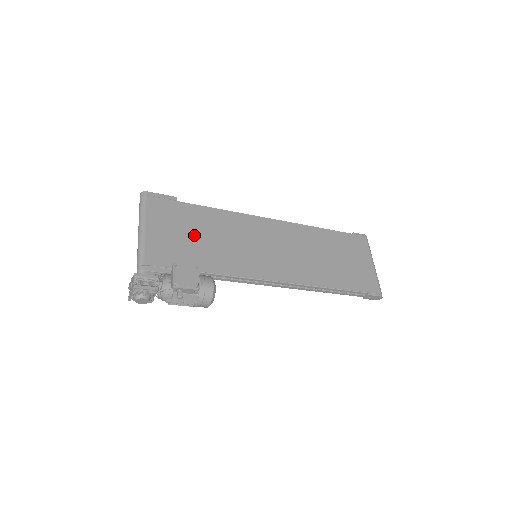
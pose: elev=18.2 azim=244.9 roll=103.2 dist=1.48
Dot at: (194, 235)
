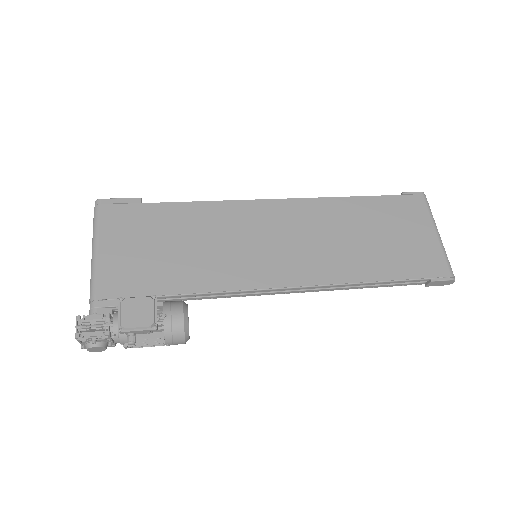
Dot at: (165, 245)
